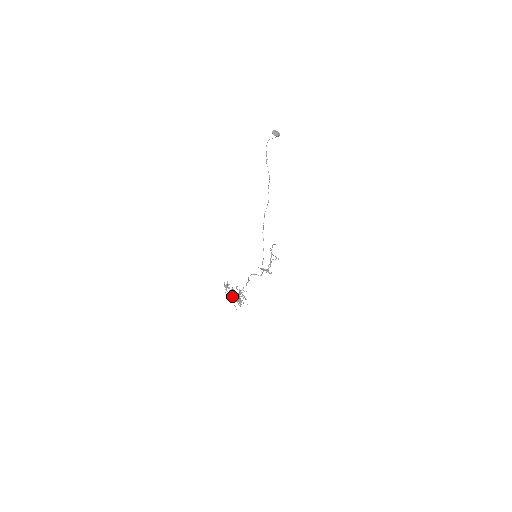
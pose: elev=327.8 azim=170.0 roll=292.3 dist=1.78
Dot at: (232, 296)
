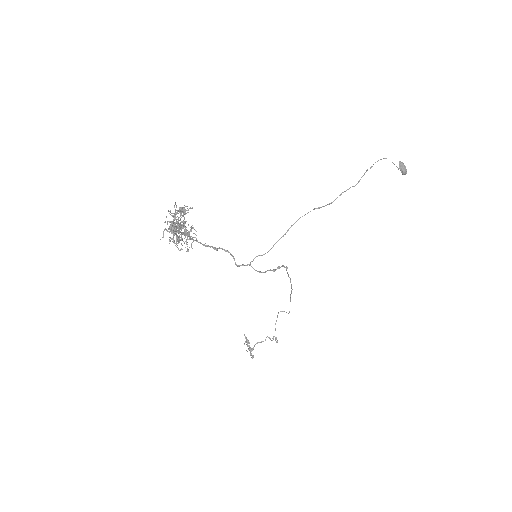
Dot at: (174, 215)
